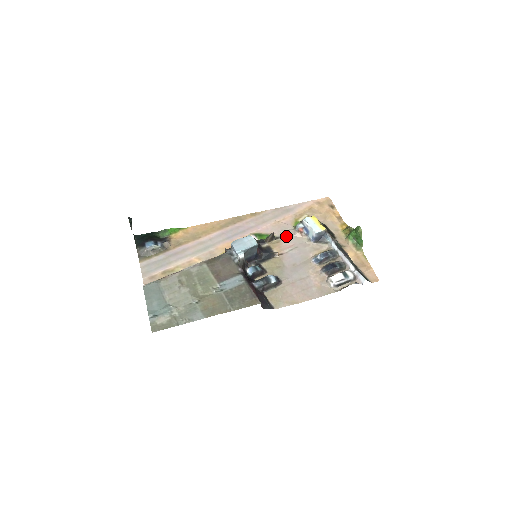
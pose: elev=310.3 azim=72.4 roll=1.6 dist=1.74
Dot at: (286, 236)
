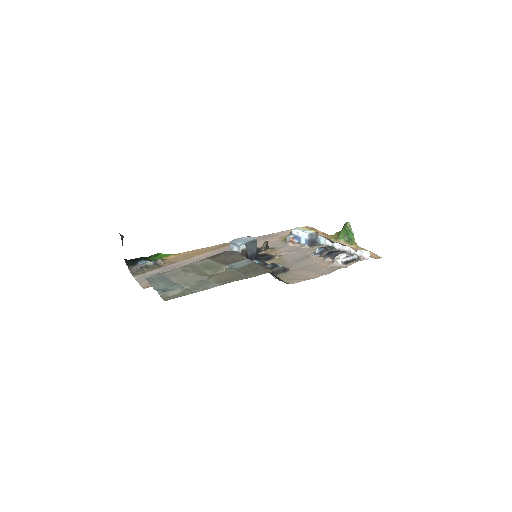
Dot at: (279, 247)
